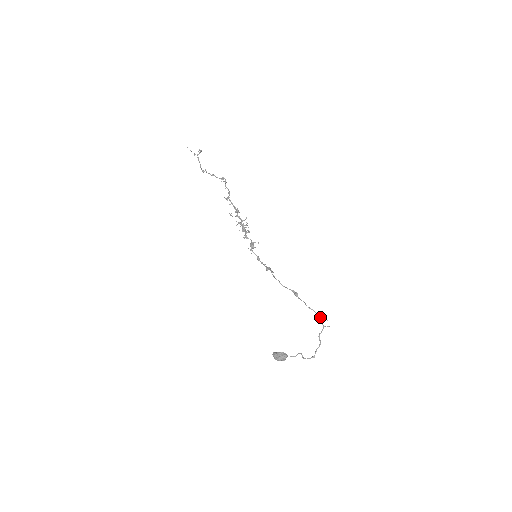
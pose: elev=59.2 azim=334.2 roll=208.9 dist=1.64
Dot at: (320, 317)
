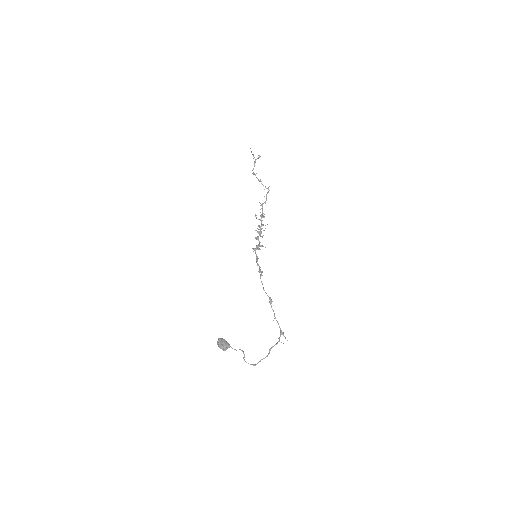
Dot at: (281, 332)
